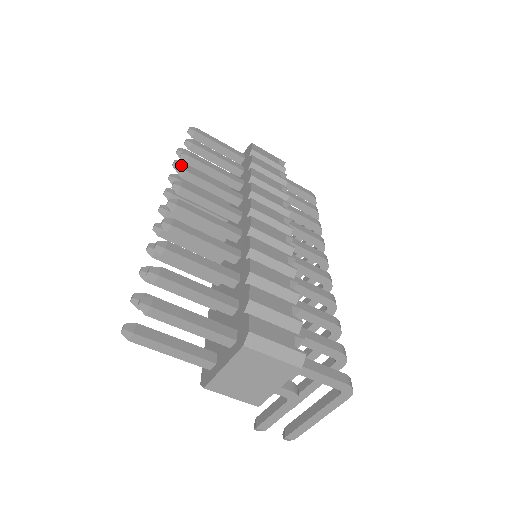
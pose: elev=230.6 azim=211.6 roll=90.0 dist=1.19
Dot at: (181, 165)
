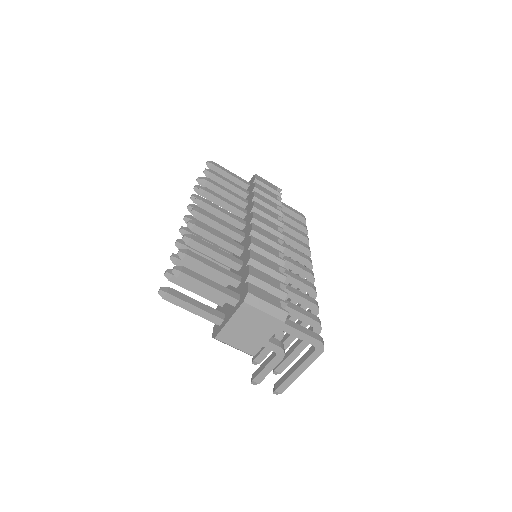
Dot at: occluded
